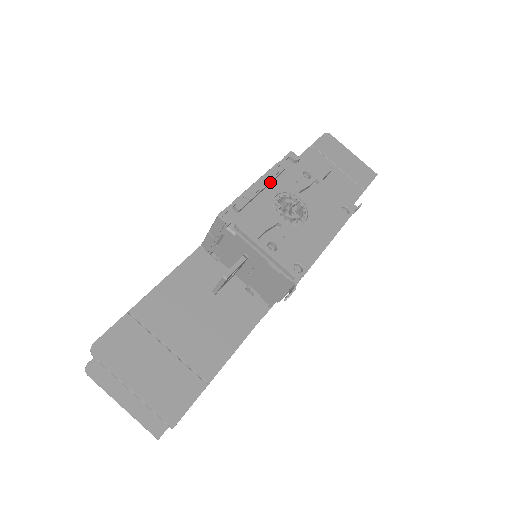
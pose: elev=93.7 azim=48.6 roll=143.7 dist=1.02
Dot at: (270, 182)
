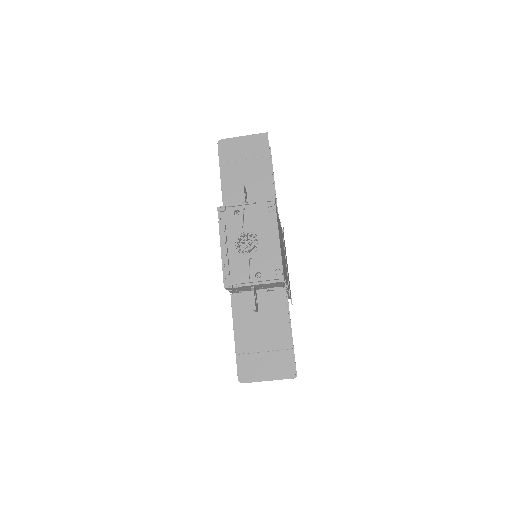
Dot at: (226, 240)
